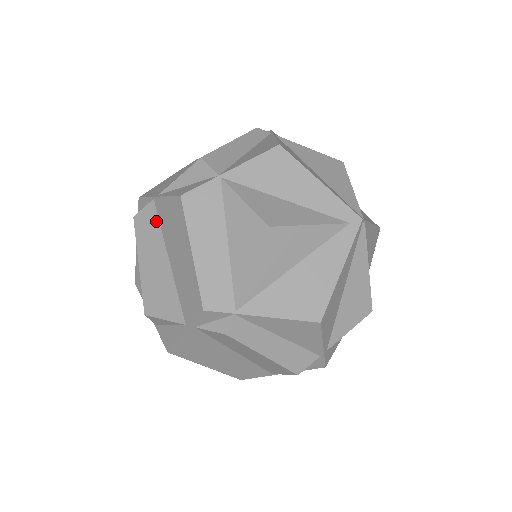
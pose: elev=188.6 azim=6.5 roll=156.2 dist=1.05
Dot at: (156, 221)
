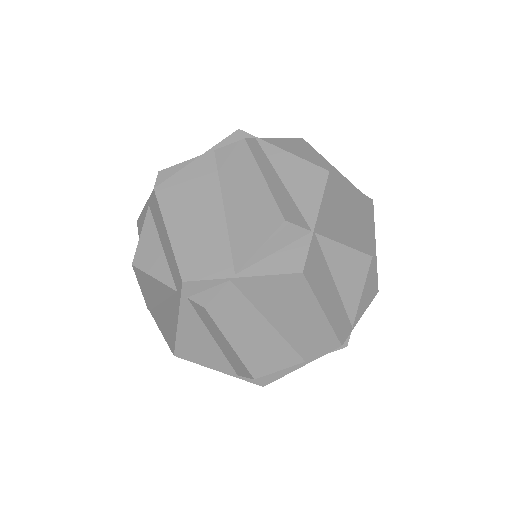
Dot at: (242, 299)
